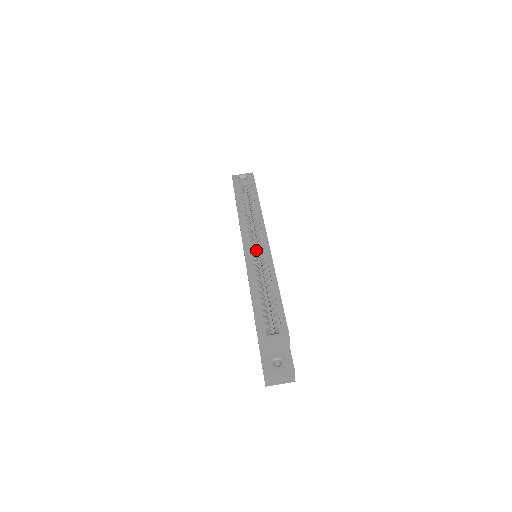
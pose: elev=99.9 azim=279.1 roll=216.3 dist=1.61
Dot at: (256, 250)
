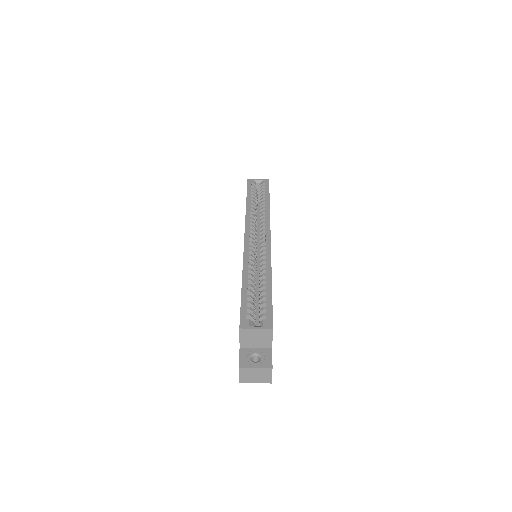
Dot at: (257, 251)
